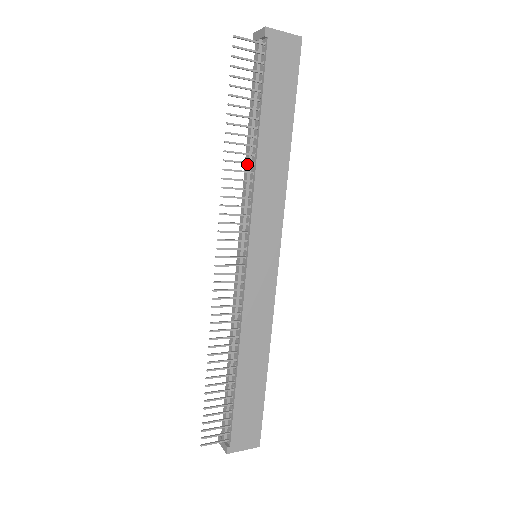
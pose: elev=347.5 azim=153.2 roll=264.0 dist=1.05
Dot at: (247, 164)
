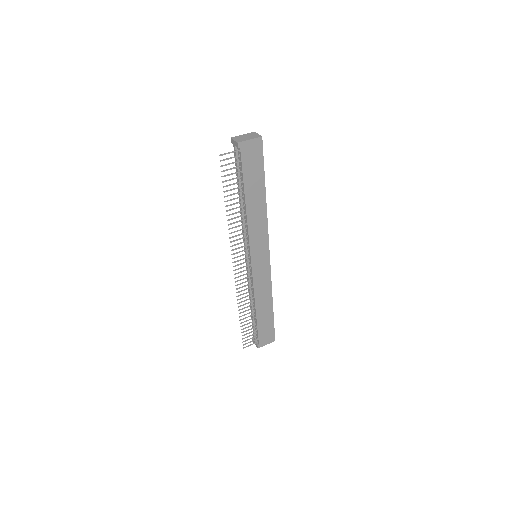
Dot at: (241, 214)
